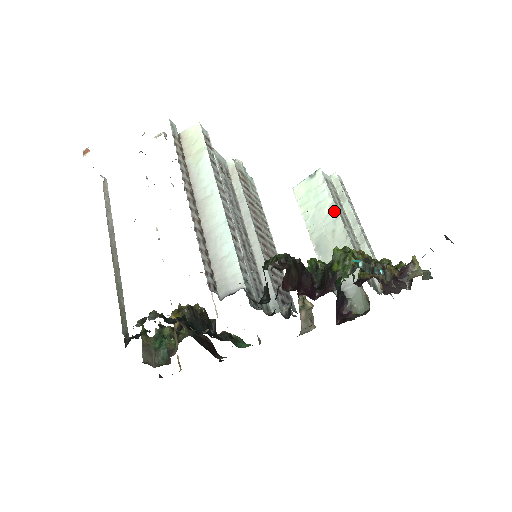
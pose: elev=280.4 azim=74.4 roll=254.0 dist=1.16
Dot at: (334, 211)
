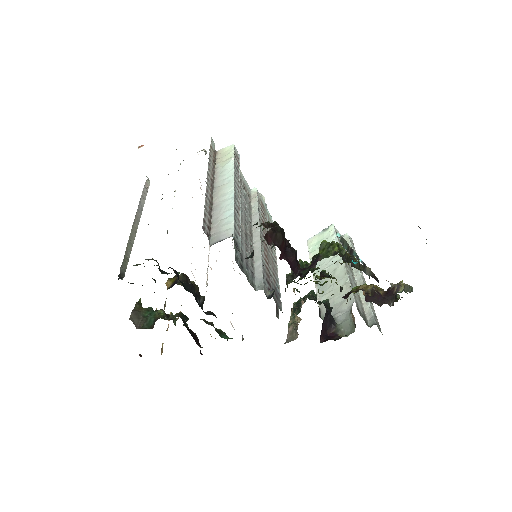
Dot at: occluded
